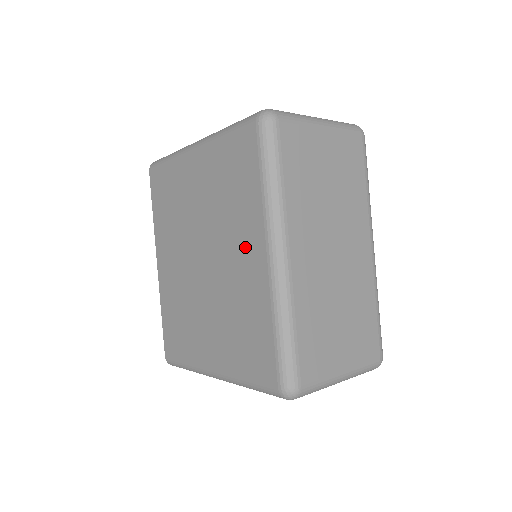
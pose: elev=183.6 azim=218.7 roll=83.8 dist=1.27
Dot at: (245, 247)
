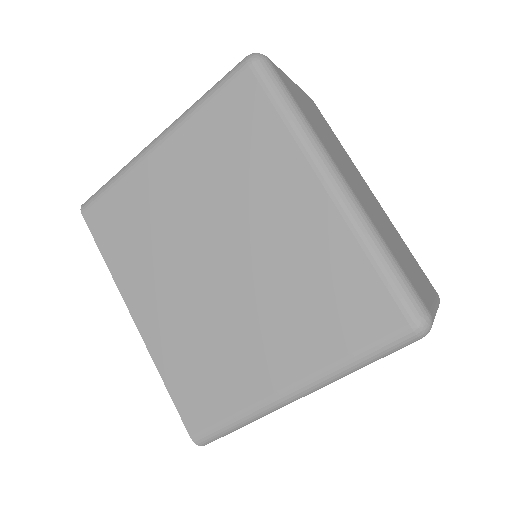
Dot at: (285, 198)
